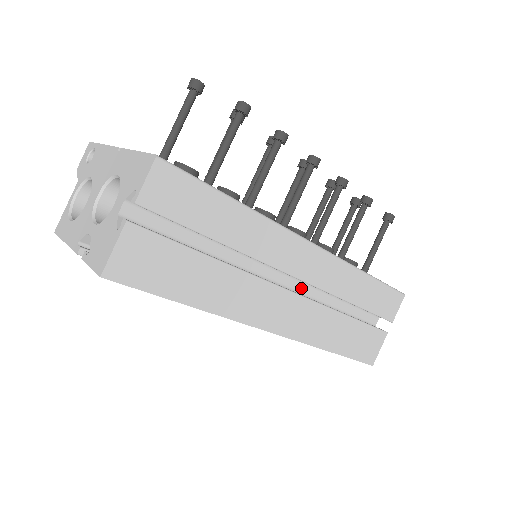
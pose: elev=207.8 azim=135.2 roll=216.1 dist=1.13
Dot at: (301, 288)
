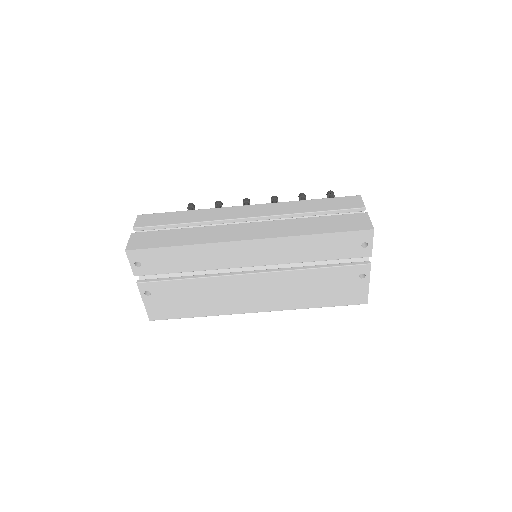
Dot at: occluded
